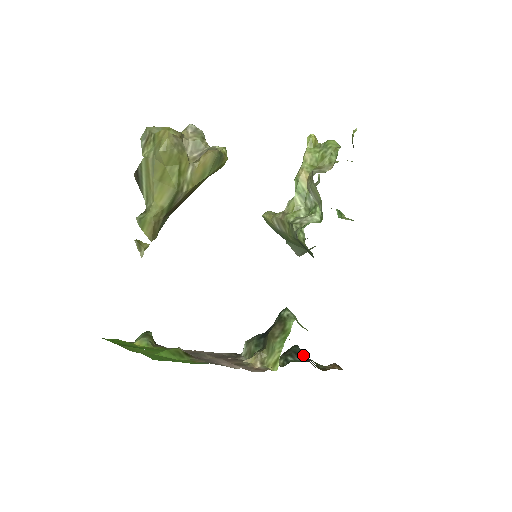
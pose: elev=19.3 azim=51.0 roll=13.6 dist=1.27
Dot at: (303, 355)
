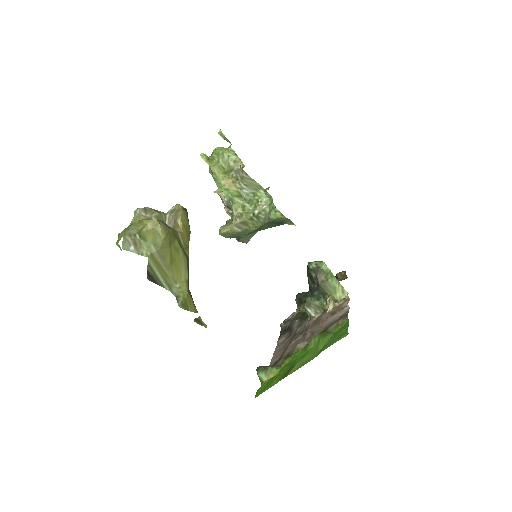
Dot at: occluded
